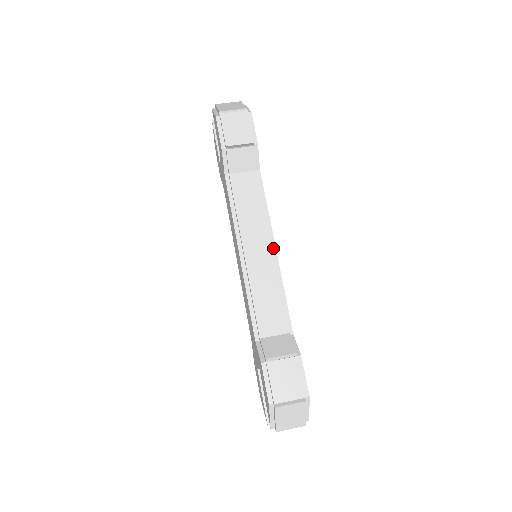
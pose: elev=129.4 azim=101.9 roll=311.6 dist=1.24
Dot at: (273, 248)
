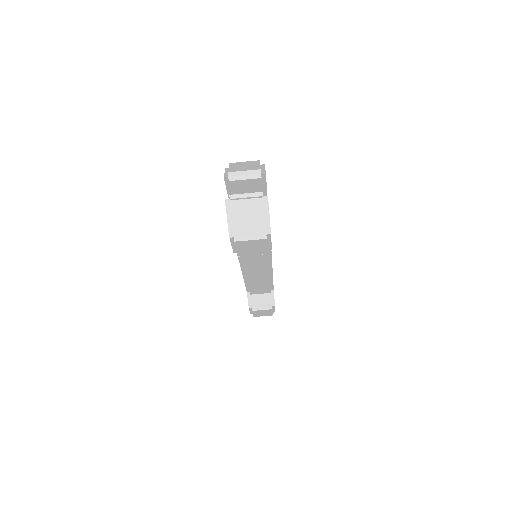
Dot at: (270, 269)
